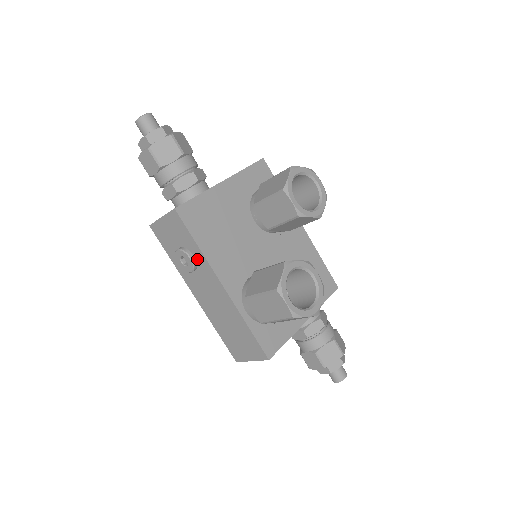
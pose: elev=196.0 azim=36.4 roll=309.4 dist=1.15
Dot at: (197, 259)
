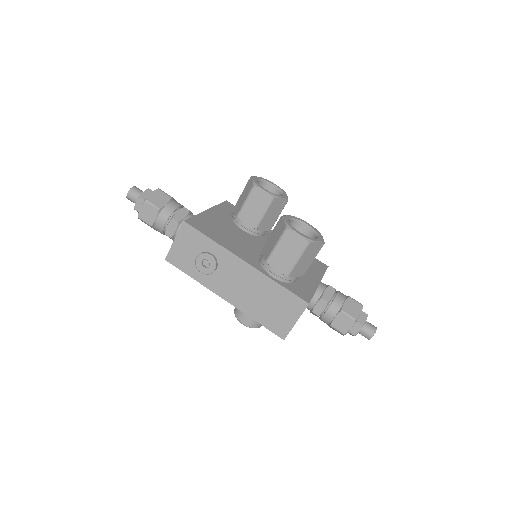
Dot at: (215, 254)
